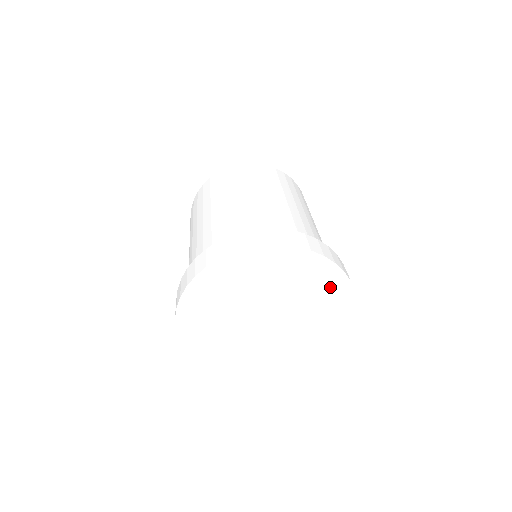
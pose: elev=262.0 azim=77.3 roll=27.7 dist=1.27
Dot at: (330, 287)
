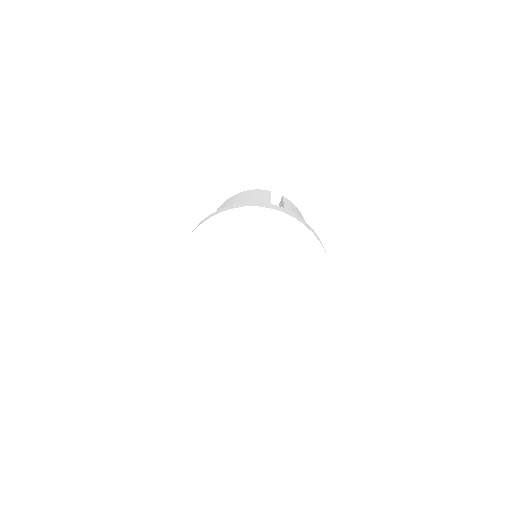
Dot at: (253, 224)
